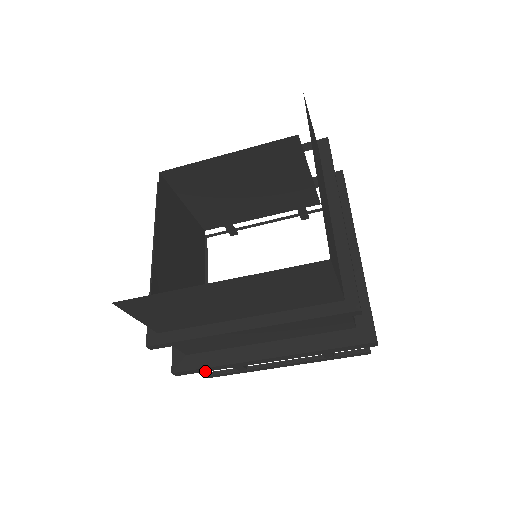
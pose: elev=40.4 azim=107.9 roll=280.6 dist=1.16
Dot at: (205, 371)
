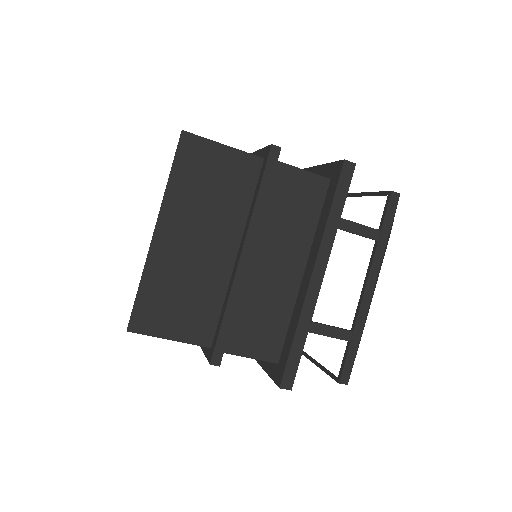
Dot at: (300, 355)
